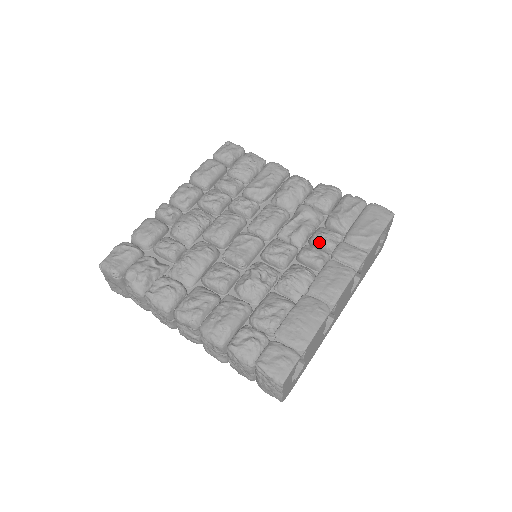
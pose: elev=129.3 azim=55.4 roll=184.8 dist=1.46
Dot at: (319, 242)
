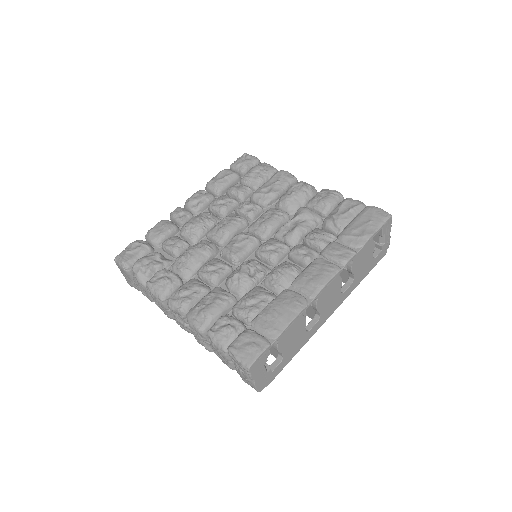
Dot at: (310, 241)
